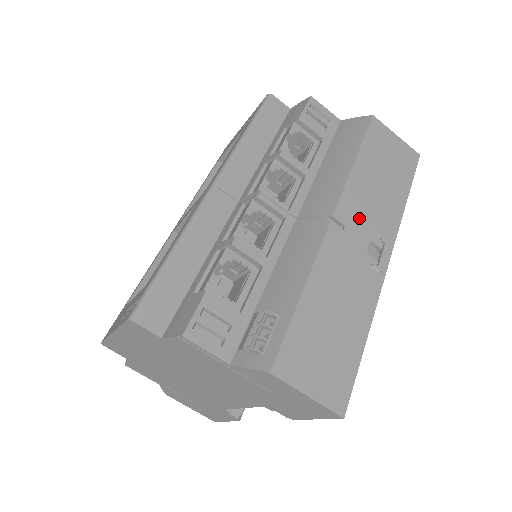
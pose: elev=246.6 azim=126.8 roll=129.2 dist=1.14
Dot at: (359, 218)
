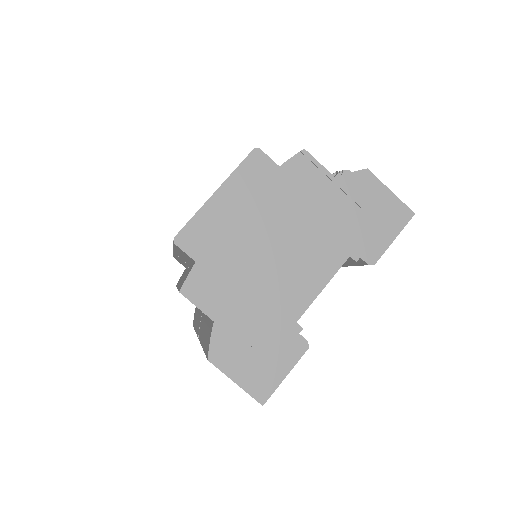
Dot at: occluded
